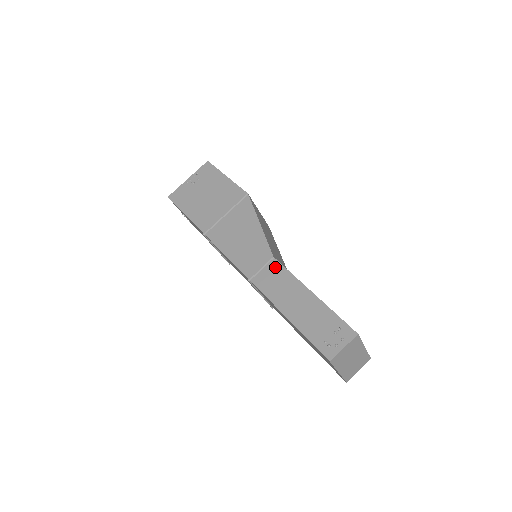
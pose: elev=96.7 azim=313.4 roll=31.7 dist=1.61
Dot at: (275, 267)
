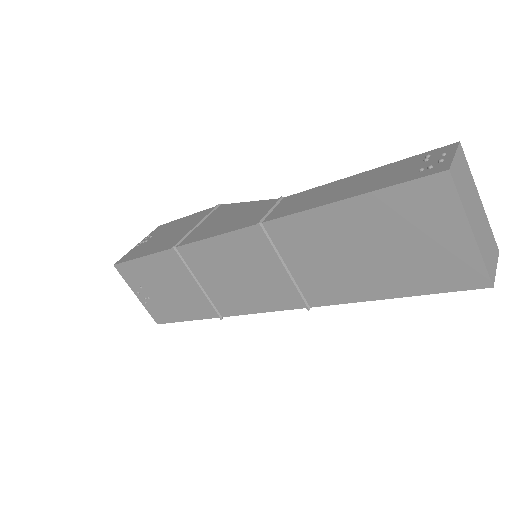
Dot at: (290, 198)
